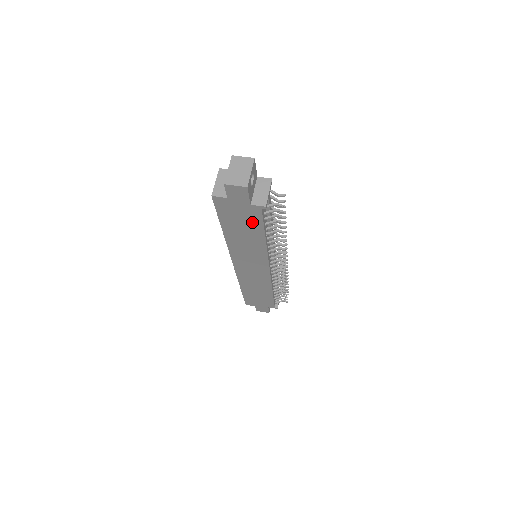
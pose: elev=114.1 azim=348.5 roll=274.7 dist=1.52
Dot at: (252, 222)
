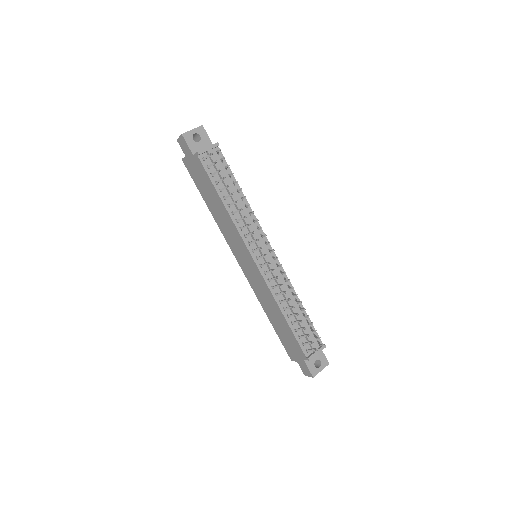
Dot at: (206, 180)
